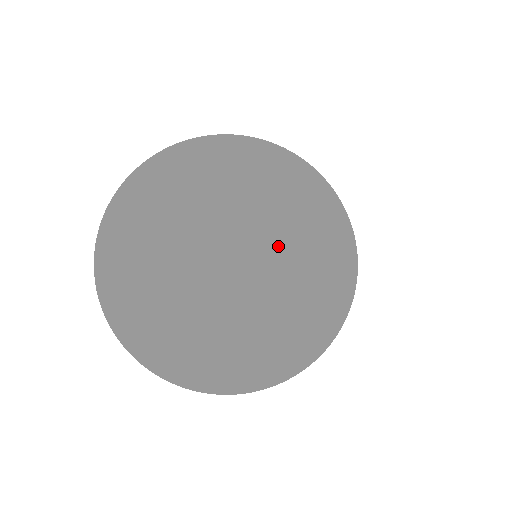
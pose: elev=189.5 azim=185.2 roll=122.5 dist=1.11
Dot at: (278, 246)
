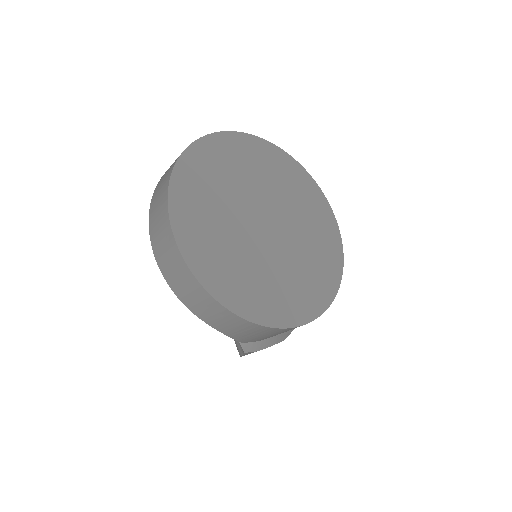
Dot at: (297, 244)
